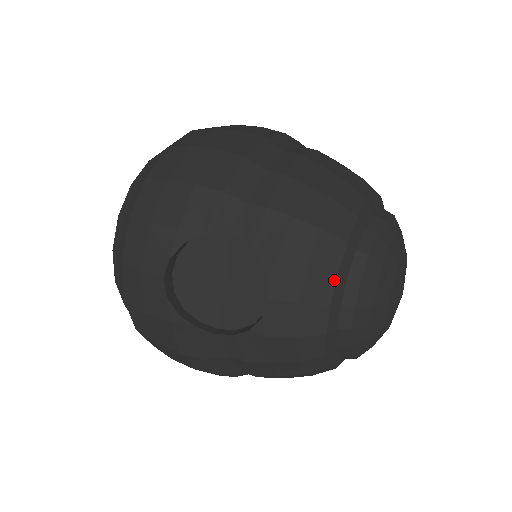
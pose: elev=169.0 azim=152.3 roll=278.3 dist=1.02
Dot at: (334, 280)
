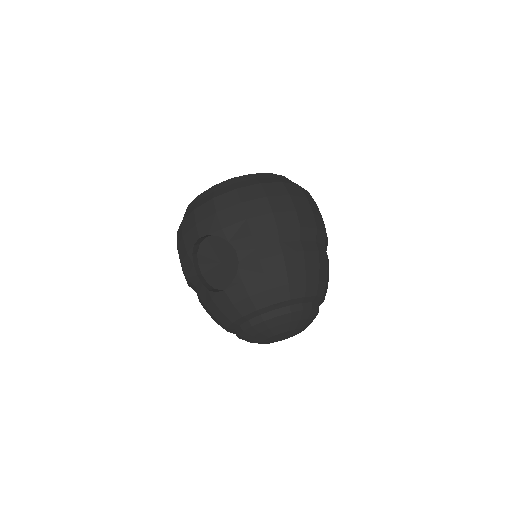
Dot at: (253, 311)
